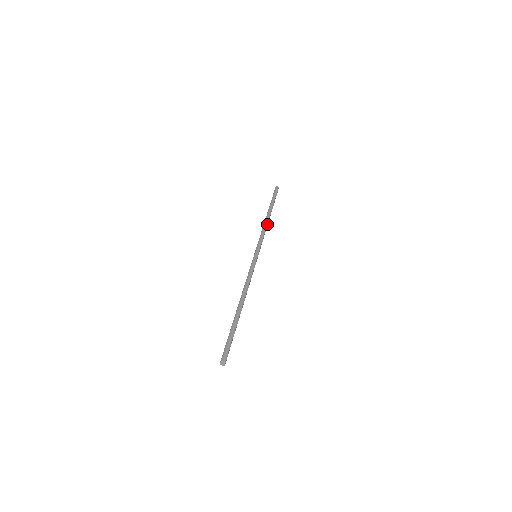
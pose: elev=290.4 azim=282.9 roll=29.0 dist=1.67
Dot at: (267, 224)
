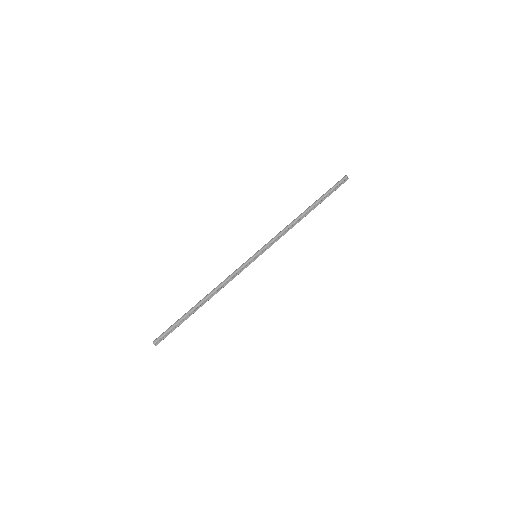
Dot at: (294, 222)
